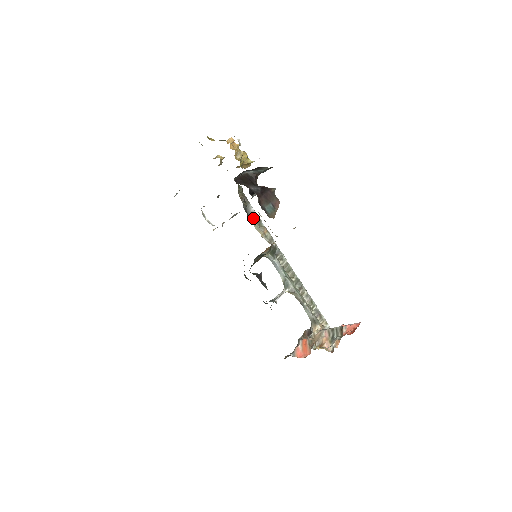
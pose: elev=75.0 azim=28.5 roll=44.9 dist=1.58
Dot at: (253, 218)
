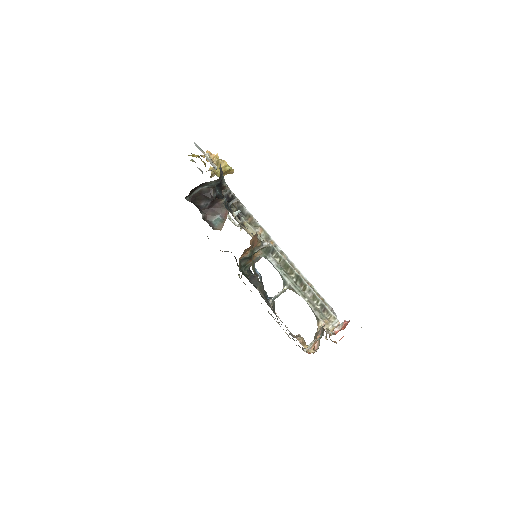
Dot at: (247, 220)
